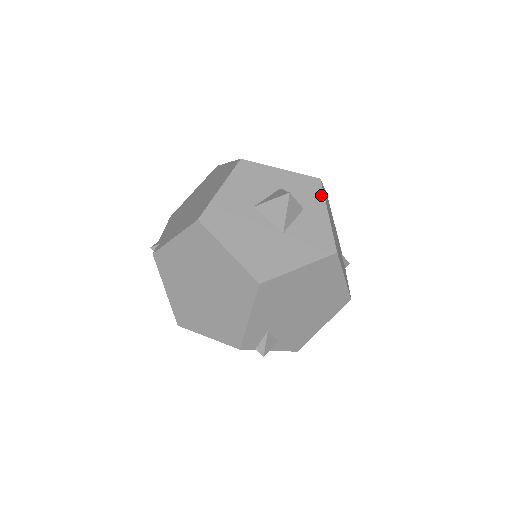
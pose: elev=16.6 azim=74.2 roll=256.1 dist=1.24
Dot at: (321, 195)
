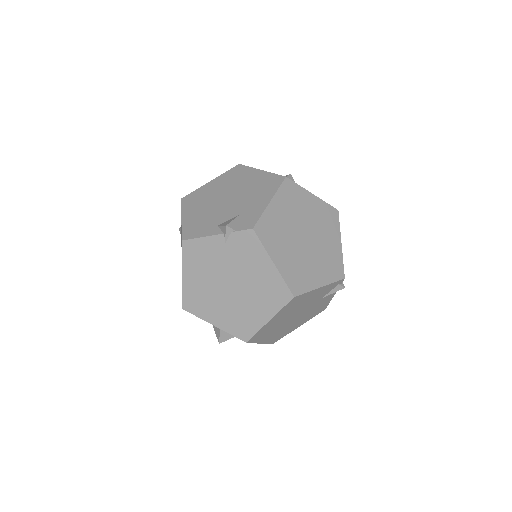
Dot at: (251, 342)
